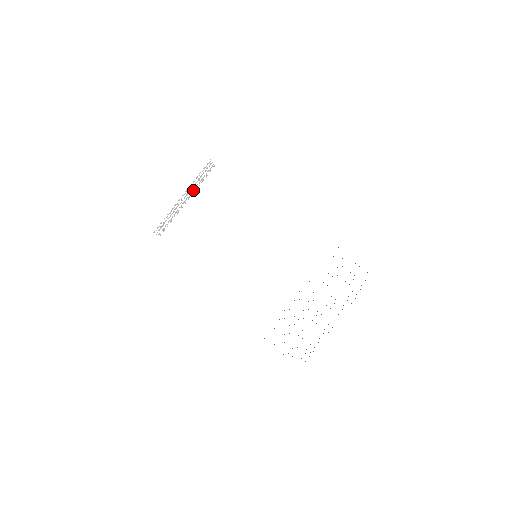
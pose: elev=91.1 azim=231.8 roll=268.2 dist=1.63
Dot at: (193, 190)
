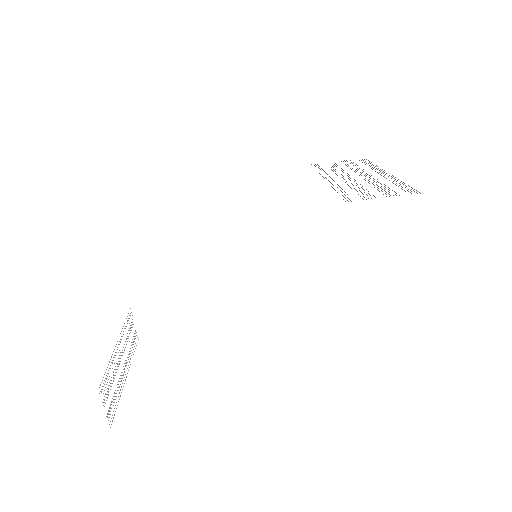
Dot at: occluded
